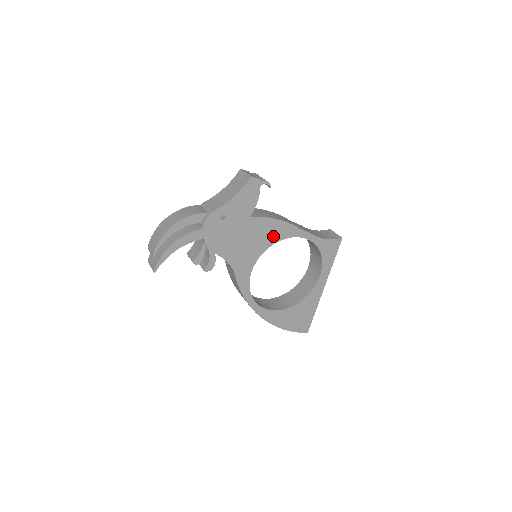
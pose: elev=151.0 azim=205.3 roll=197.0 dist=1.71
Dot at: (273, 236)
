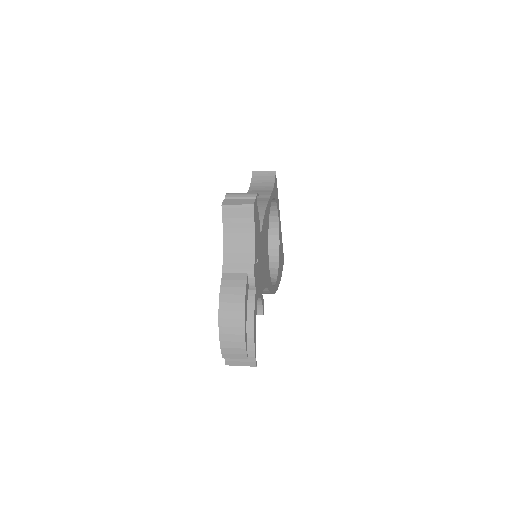
Dot at: (267, 228)
